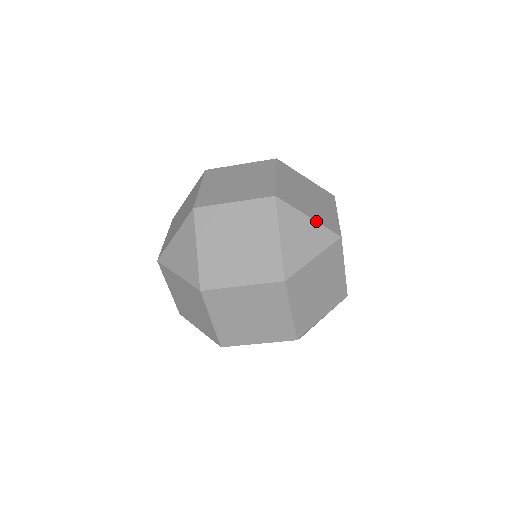
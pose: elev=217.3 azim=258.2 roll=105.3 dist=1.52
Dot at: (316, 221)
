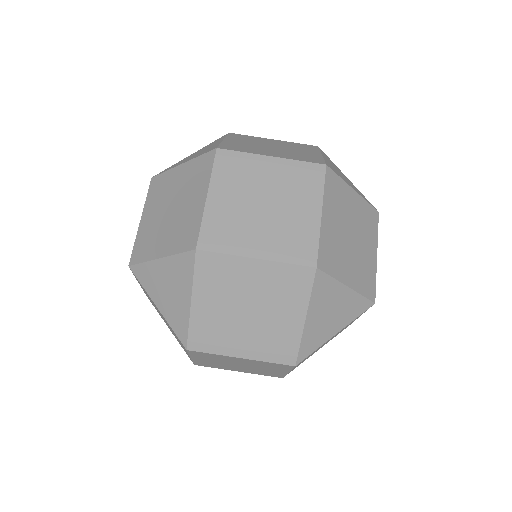
Dot at: occluded
